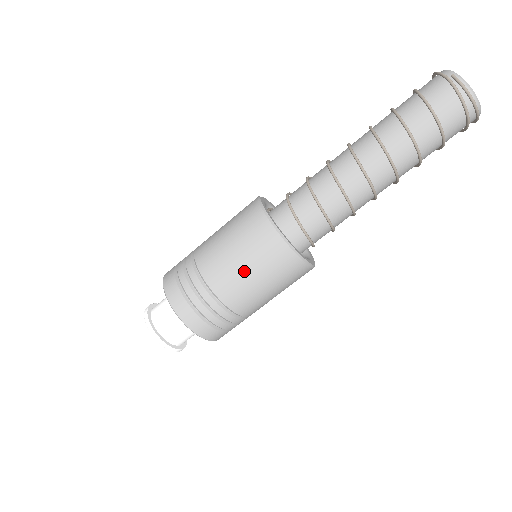
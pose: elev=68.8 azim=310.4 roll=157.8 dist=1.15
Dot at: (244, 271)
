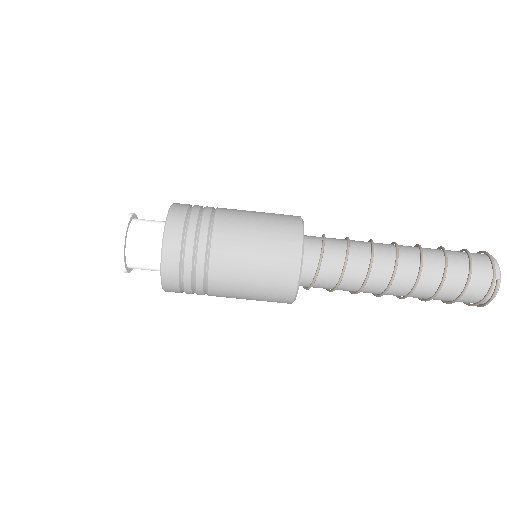
Dot at: (247, 284)
